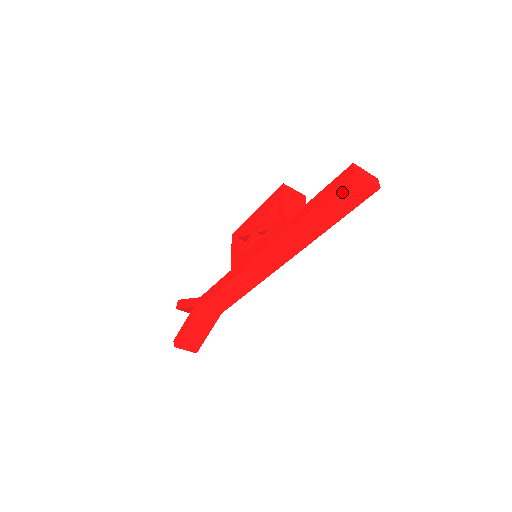
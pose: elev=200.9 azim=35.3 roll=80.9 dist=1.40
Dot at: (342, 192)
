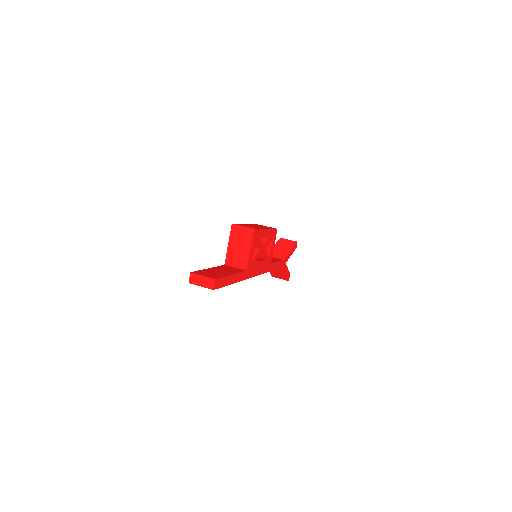
Dot at: occluded
